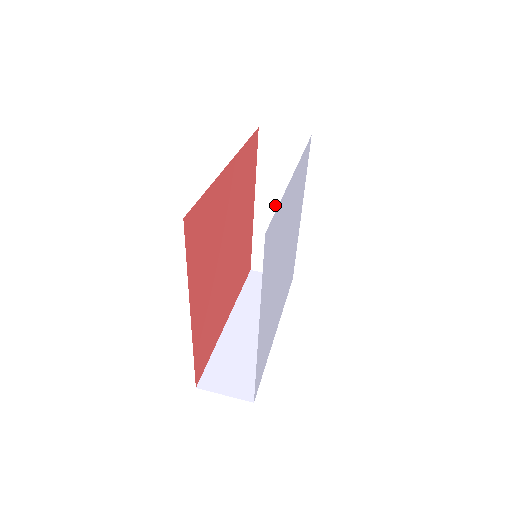
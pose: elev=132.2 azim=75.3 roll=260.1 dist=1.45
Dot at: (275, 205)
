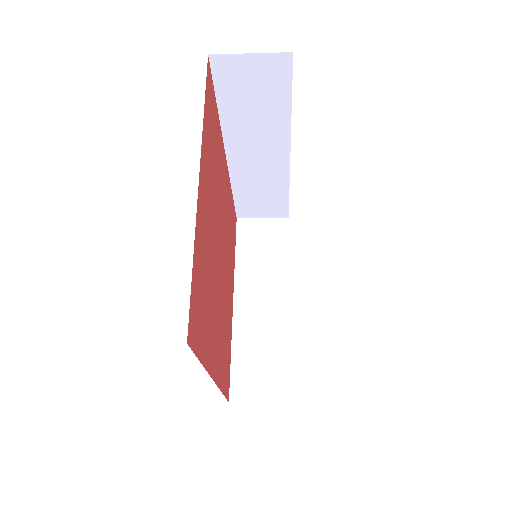
Dot at: (258, 297)
